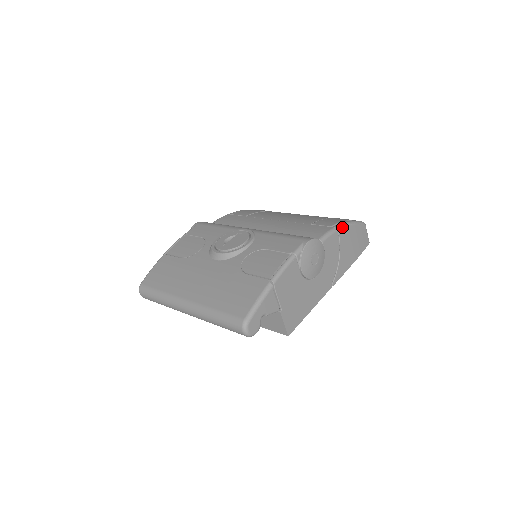
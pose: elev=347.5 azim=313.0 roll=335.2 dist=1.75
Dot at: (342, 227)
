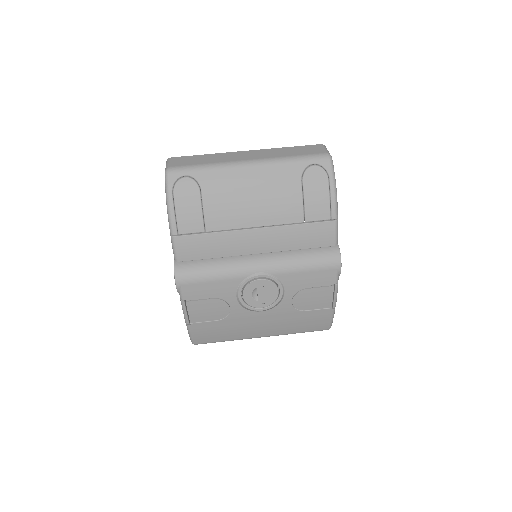
Dot at: (337, 209)
